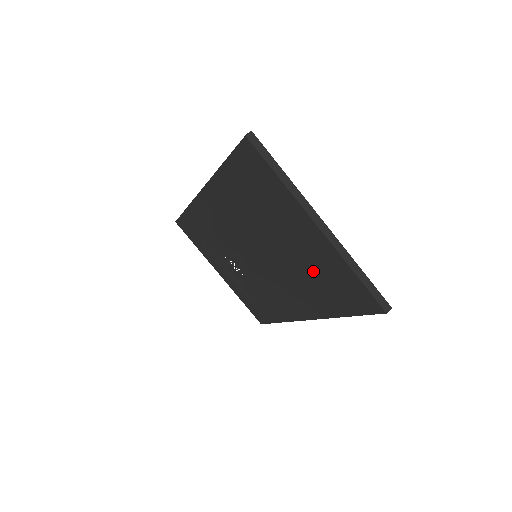
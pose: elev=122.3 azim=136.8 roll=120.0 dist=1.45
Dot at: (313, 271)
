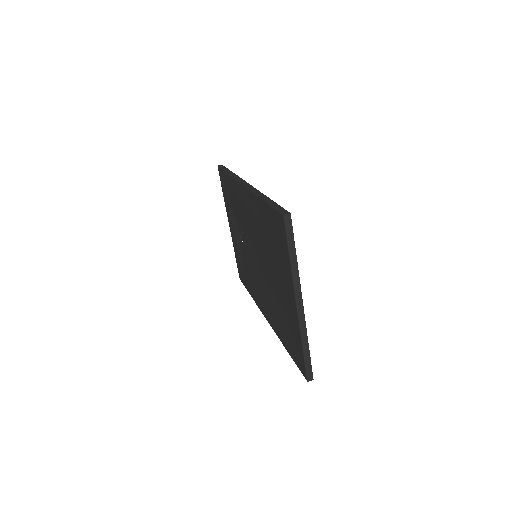
Dot at: (282, 311)
